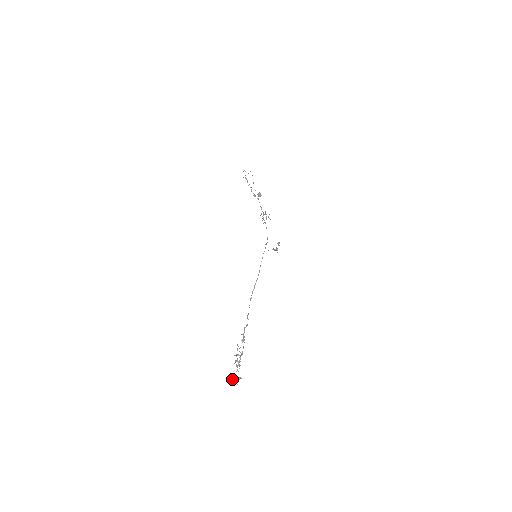
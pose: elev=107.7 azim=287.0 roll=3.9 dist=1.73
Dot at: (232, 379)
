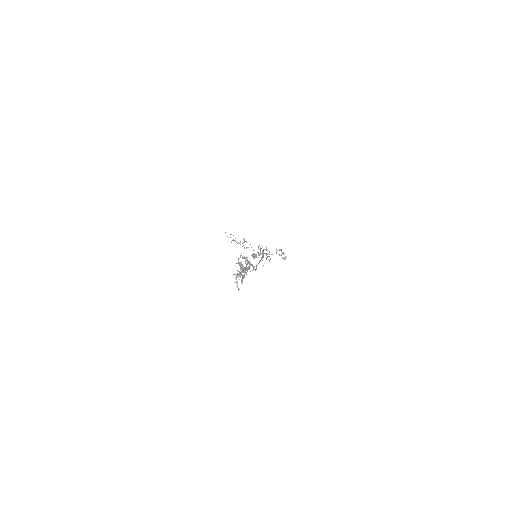
Dot at: (235, 274)
